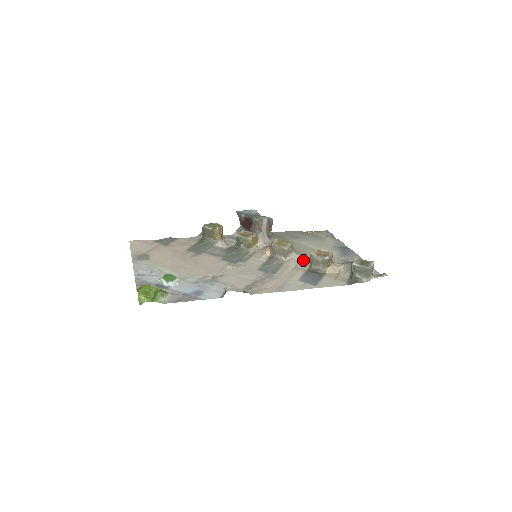
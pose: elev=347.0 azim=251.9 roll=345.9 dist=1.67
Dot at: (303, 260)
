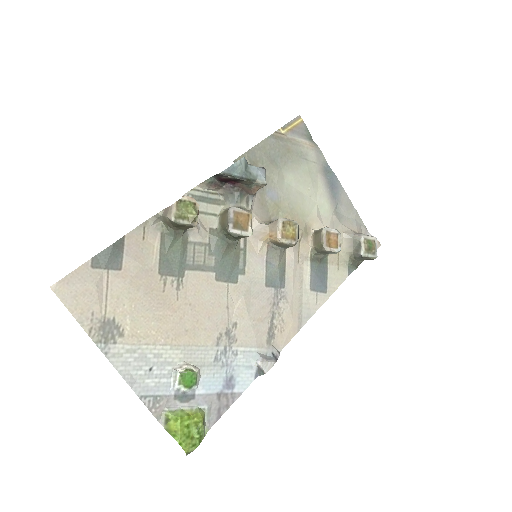
Dot at: (304, 240)
